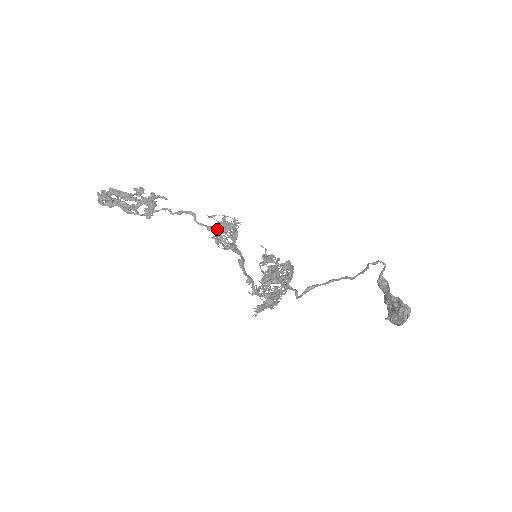
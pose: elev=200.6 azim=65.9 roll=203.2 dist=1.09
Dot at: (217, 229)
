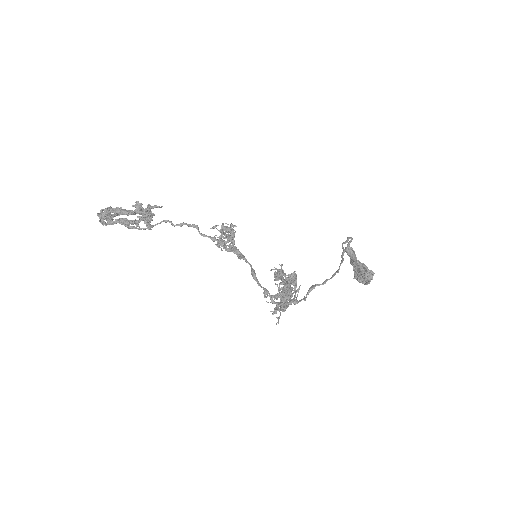
Dot at: (221, 239)
